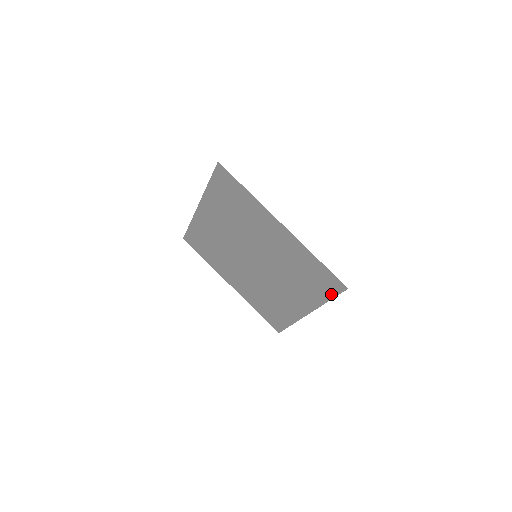
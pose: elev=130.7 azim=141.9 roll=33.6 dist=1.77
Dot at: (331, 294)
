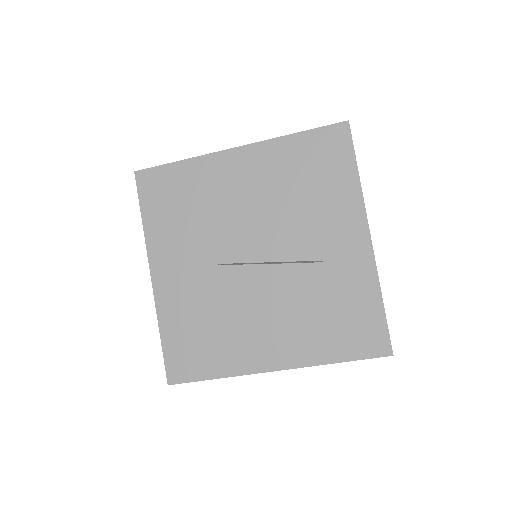
Dot at: (349, 157)
